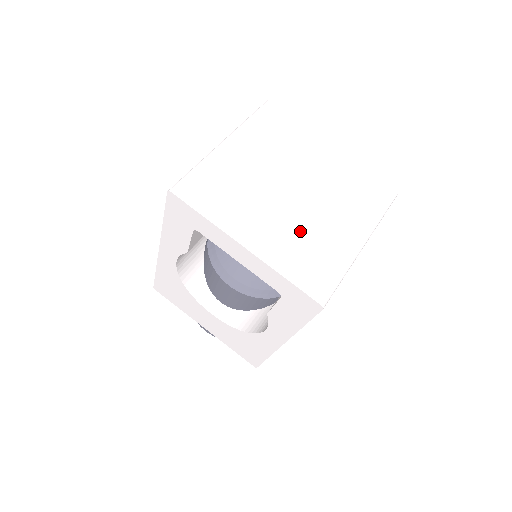
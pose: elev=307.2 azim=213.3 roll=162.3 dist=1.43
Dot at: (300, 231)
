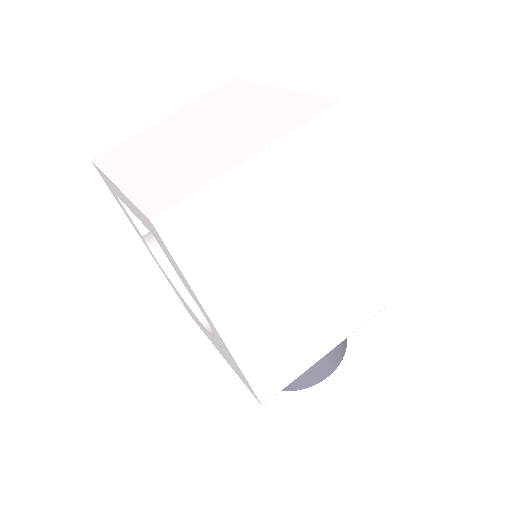
Dot at: (182, 162)
